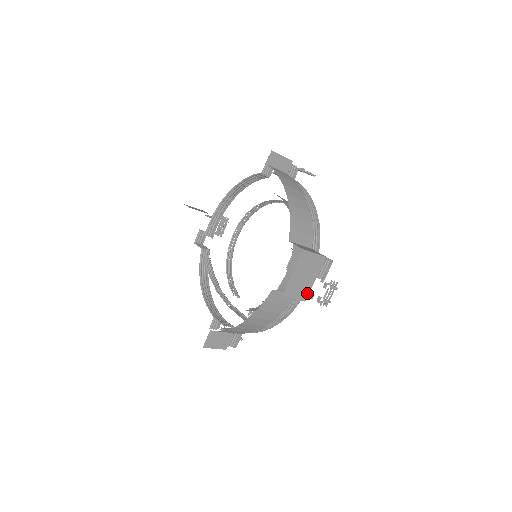
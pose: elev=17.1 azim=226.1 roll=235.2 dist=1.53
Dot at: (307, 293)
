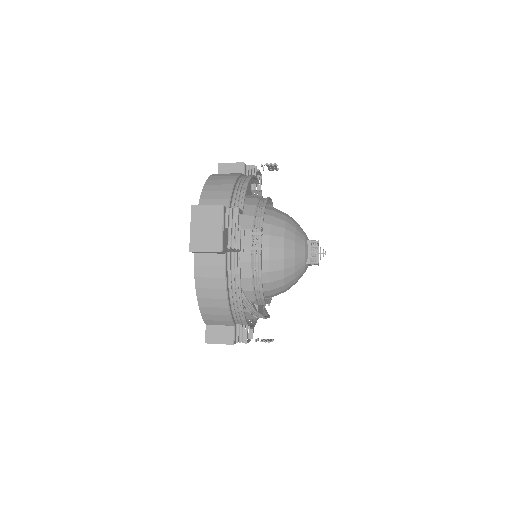
Dot at: (219, 244)
